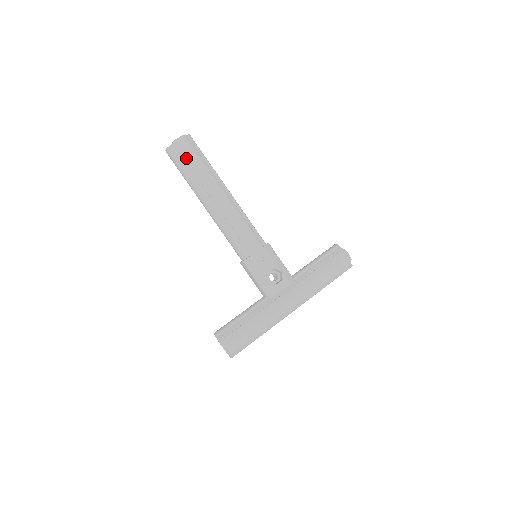
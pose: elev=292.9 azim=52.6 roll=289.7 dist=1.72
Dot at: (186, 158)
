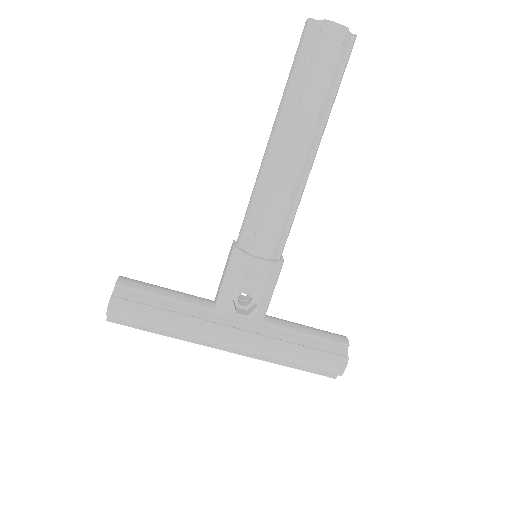
Dot at: (315, 60)
